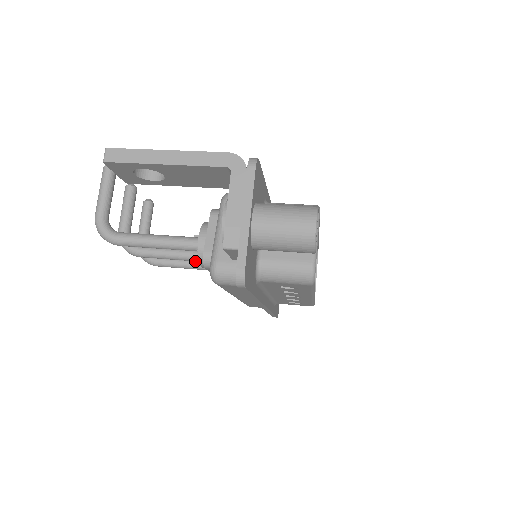
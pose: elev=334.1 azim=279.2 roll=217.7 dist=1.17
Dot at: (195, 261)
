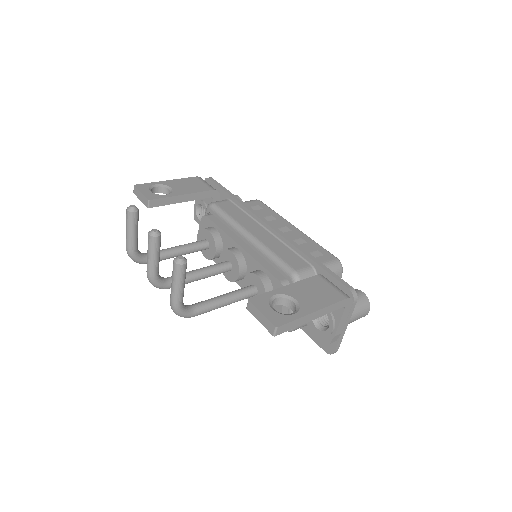
Dot at: (186, 251)
